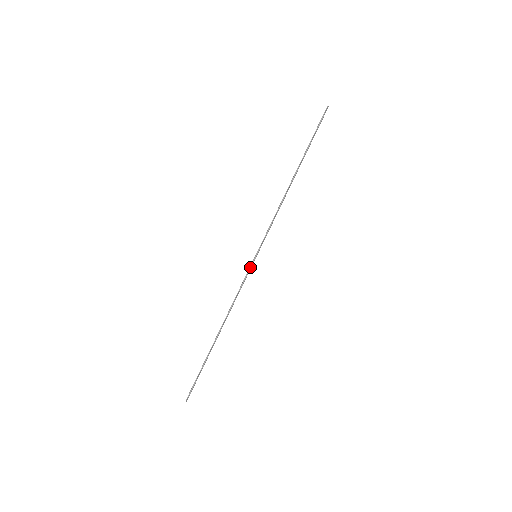
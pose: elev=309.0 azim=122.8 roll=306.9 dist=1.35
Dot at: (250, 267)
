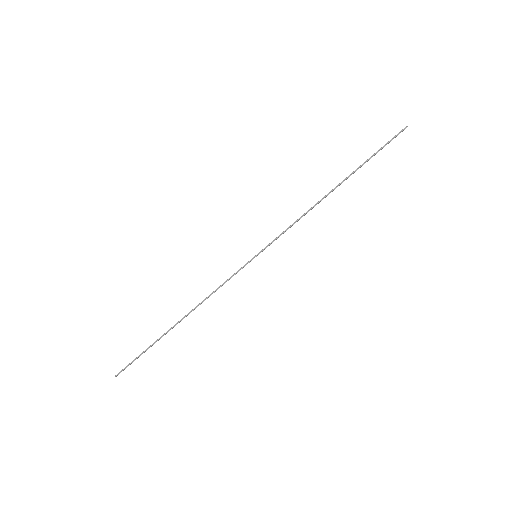
Dot at: (244, 265)
